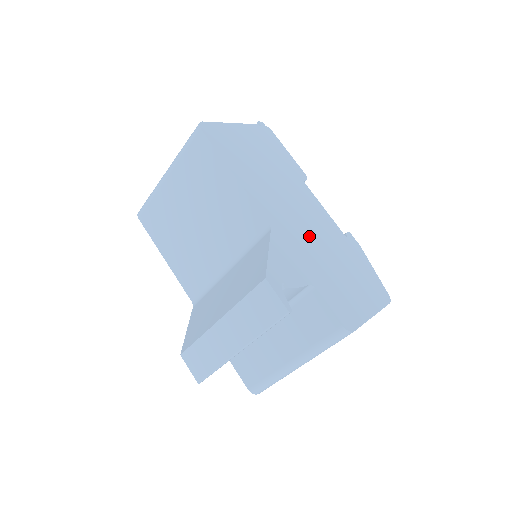
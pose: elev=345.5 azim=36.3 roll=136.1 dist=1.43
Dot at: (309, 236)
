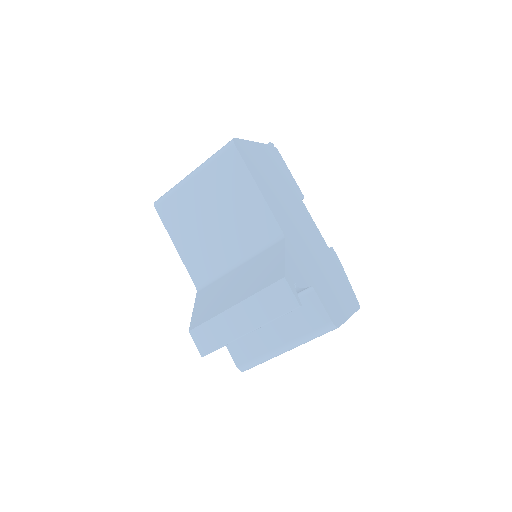
Dot at: (308, 247)
